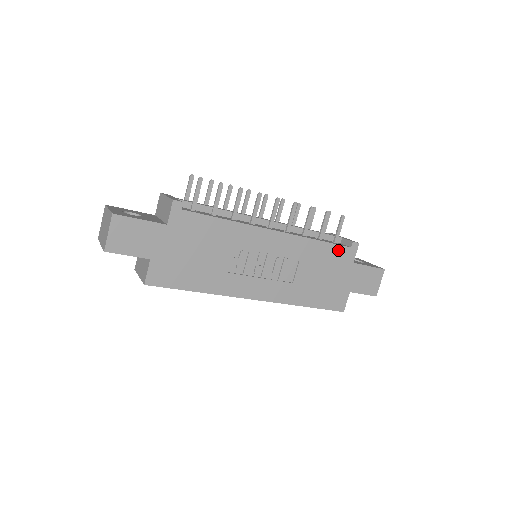
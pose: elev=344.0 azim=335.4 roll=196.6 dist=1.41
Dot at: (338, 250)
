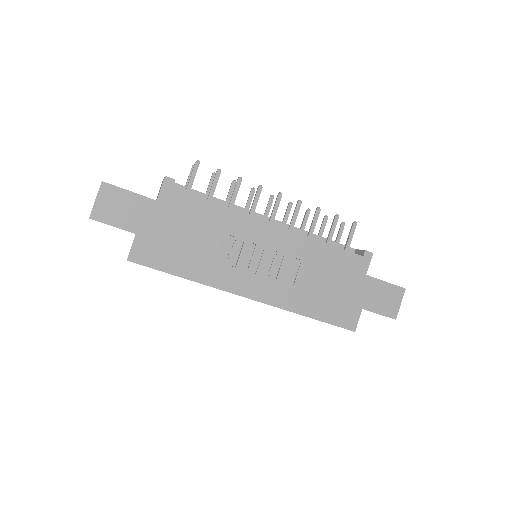
Dot at: (347, 257)
